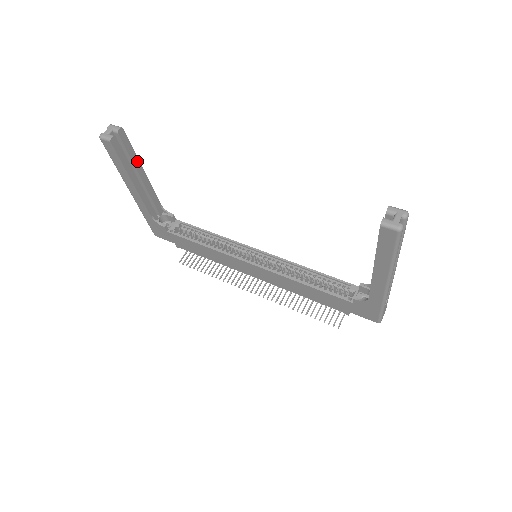
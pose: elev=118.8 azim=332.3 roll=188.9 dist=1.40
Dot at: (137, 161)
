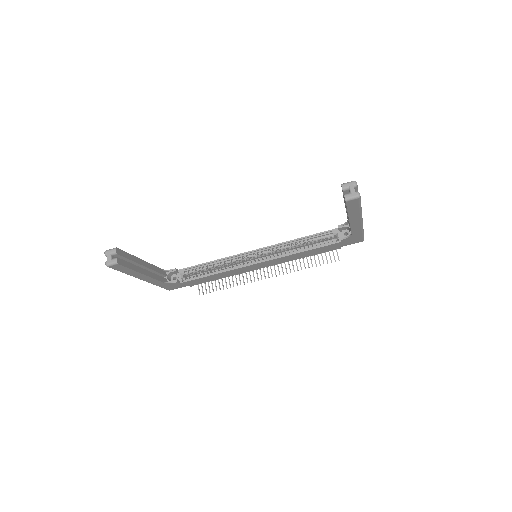
Dot at: (135, 258)
